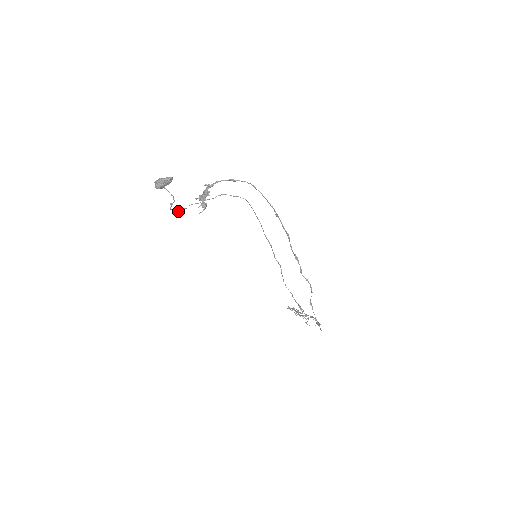
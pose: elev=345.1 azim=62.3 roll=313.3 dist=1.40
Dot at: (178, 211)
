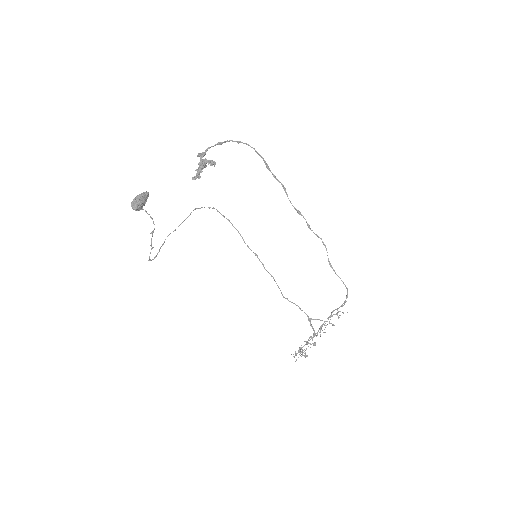
Dot at: (152, 259)
